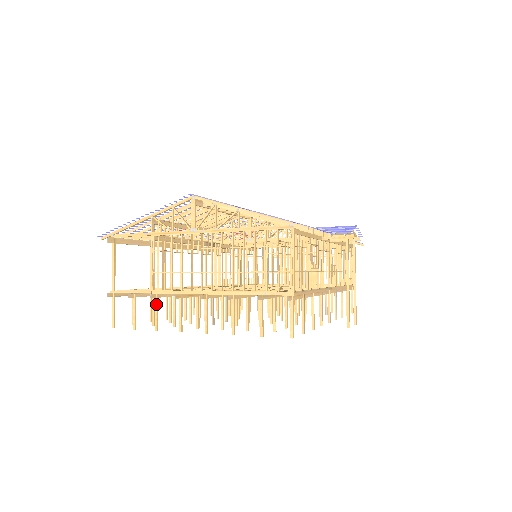
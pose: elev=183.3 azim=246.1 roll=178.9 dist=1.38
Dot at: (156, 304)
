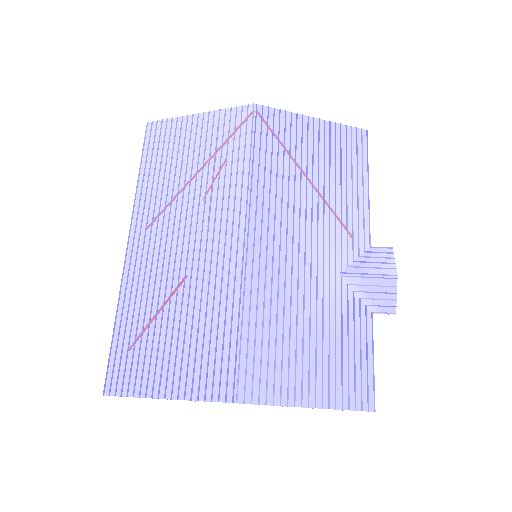
Dot at: occluded
